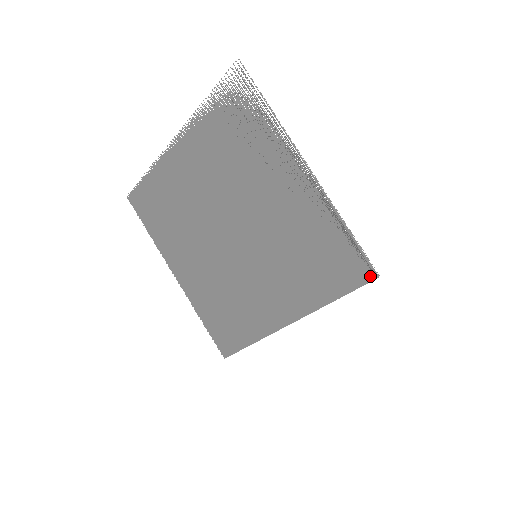
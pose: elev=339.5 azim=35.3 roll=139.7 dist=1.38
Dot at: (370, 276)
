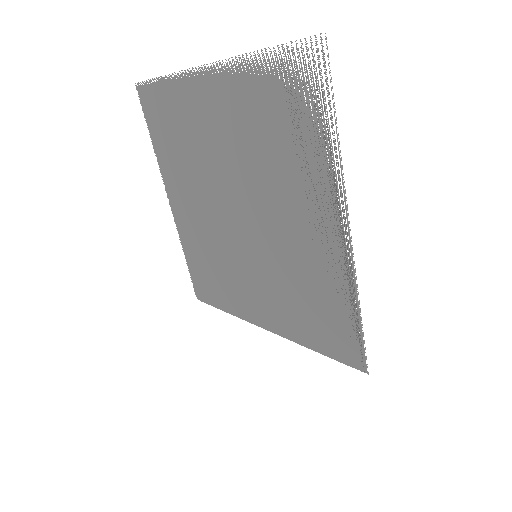
Dot at: (359, 365)
